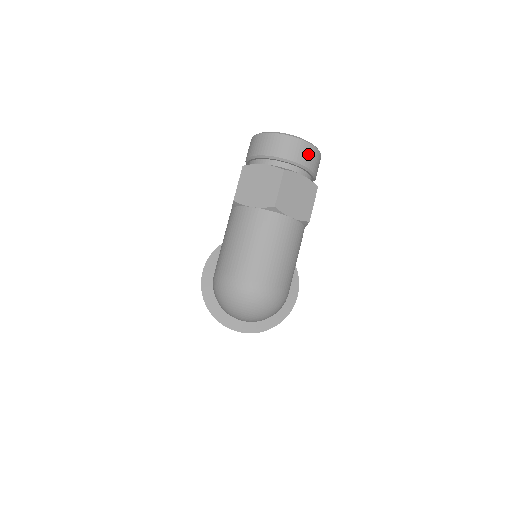
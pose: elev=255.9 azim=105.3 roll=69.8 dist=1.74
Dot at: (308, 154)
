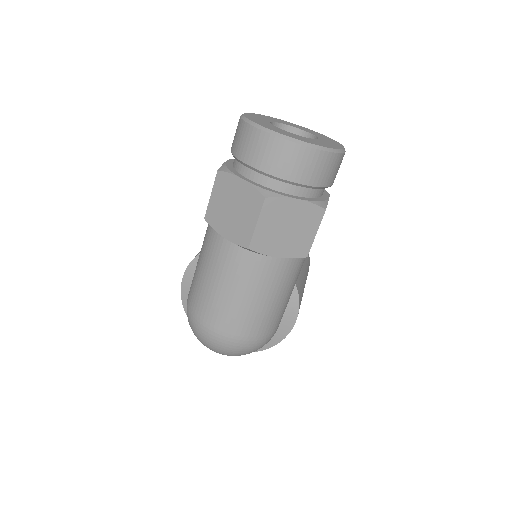
Dot at: (311, 165)
